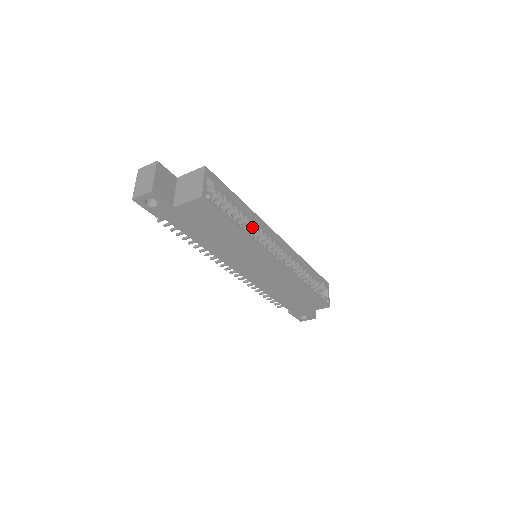
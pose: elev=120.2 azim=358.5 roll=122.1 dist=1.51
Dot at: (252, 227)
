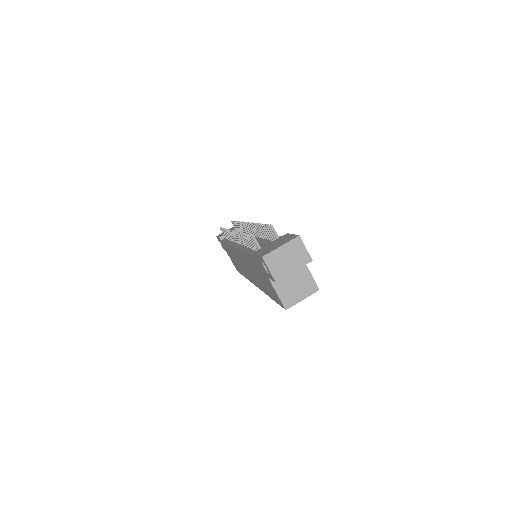
Dot at: occluded
